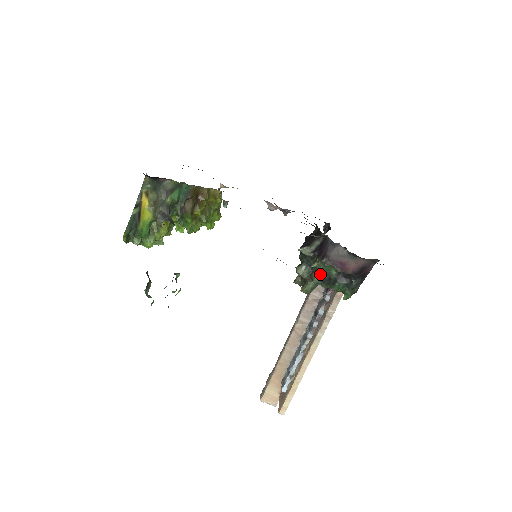
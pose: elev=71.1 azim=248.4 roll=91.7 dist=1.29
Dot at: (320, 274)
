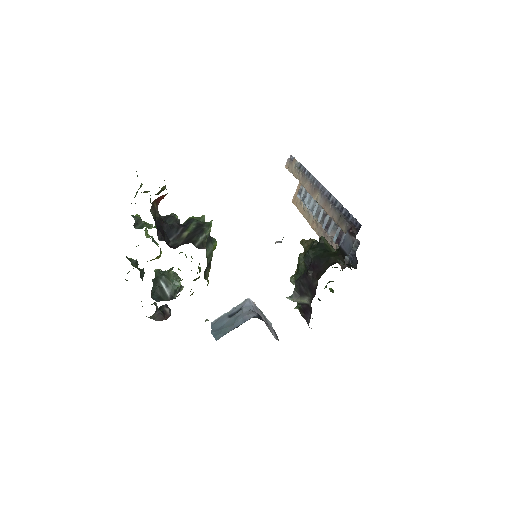
Dot at: occluded
